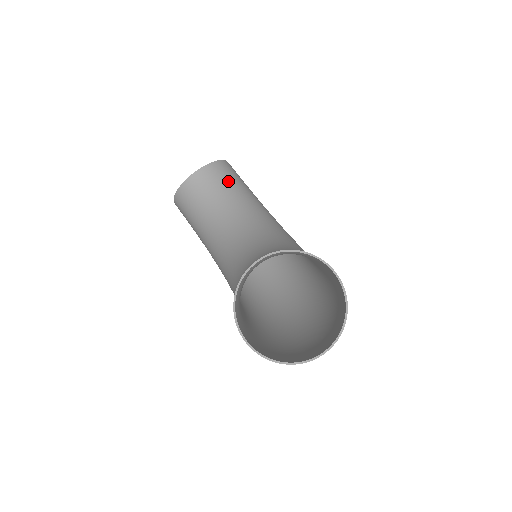
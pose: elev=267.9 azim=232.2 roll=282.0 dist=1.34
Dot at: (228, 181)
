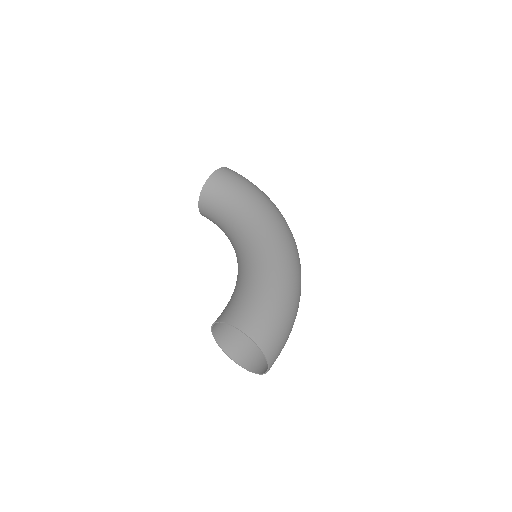
Dot at: (216, 200)
